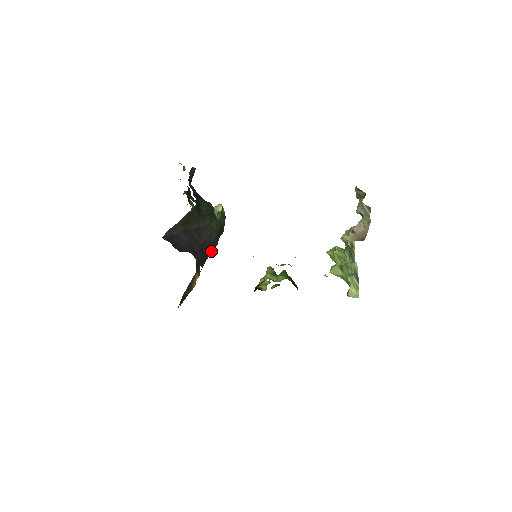
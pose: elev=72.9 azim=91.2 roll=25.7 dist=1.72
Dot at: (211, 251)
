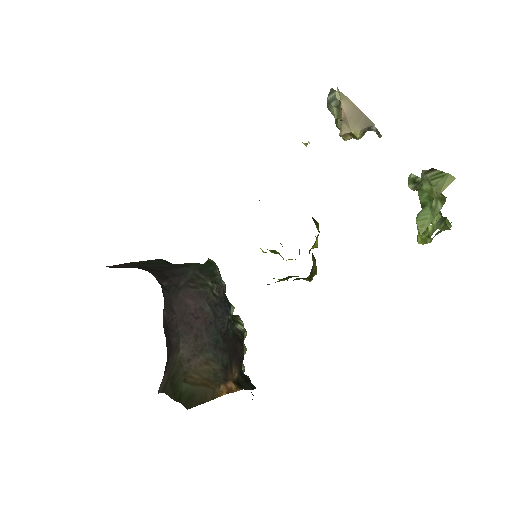
Dot at: (194, 290)
